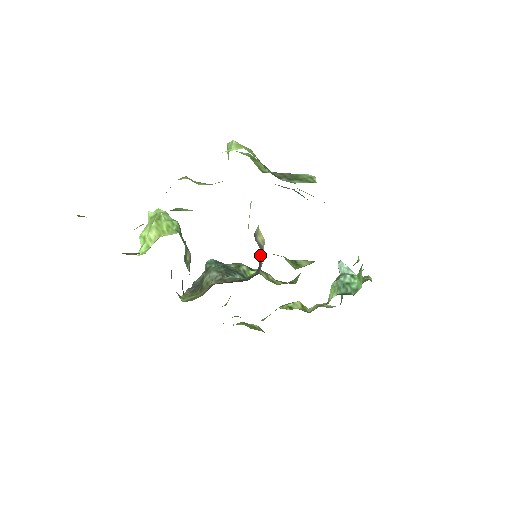
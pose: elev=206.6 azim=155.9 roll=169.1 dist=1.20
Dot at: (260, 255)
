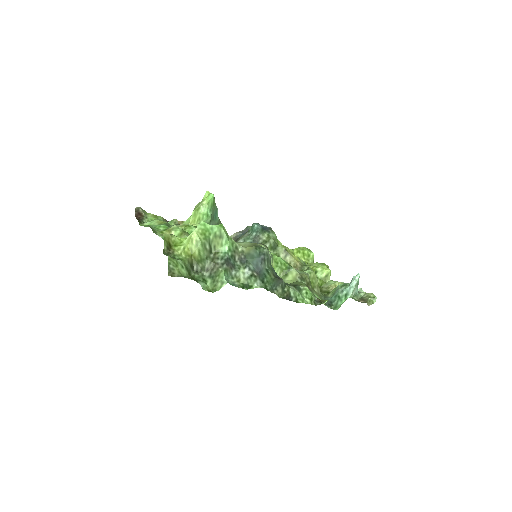
Dot at: occluded
